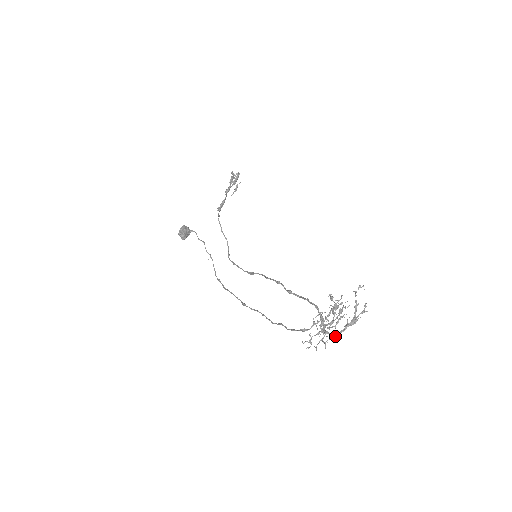
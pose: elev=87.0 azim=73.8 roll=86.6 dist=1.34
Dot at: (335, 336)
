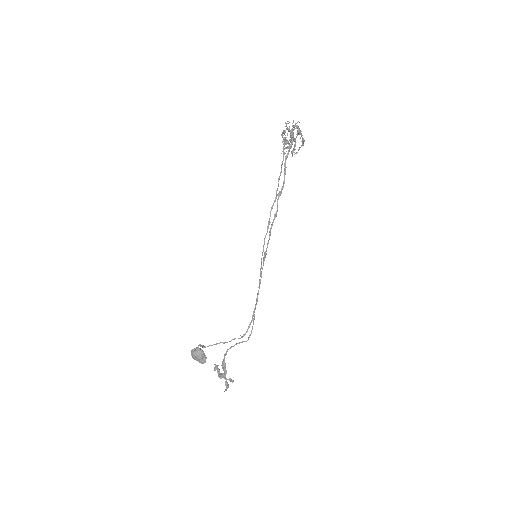
Dot at: (296, 126)
